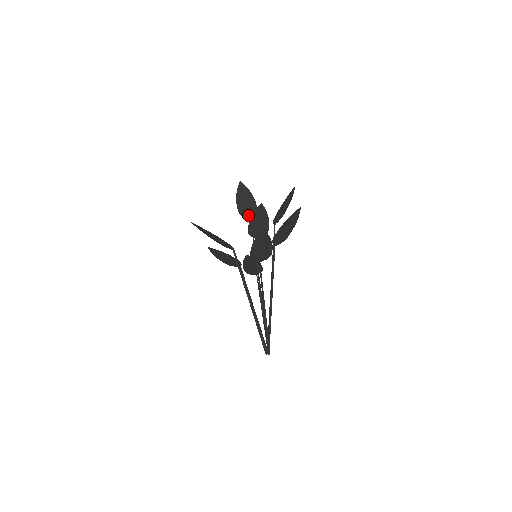
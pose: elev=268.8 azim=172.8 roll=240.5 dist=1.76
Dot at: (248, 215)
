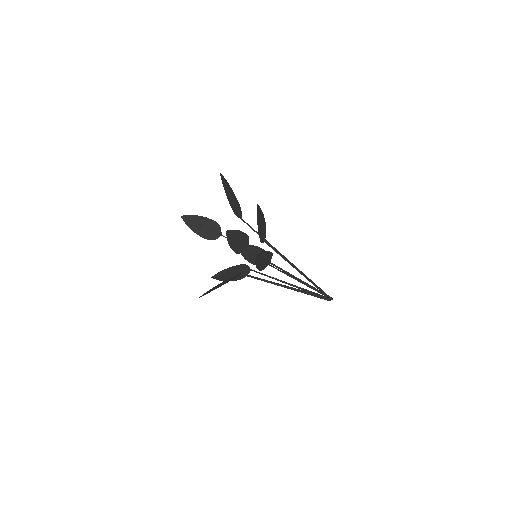
Dot at: (216, 234)
